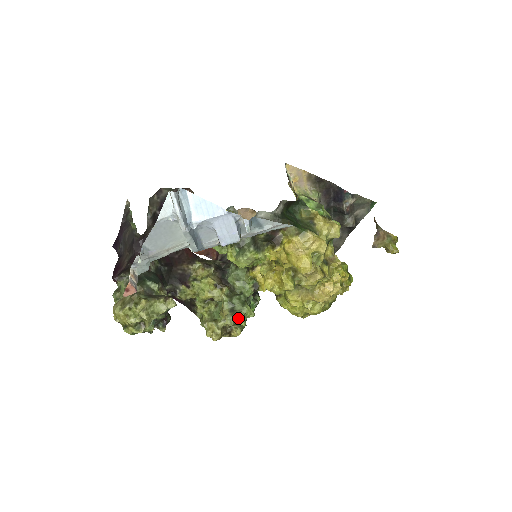
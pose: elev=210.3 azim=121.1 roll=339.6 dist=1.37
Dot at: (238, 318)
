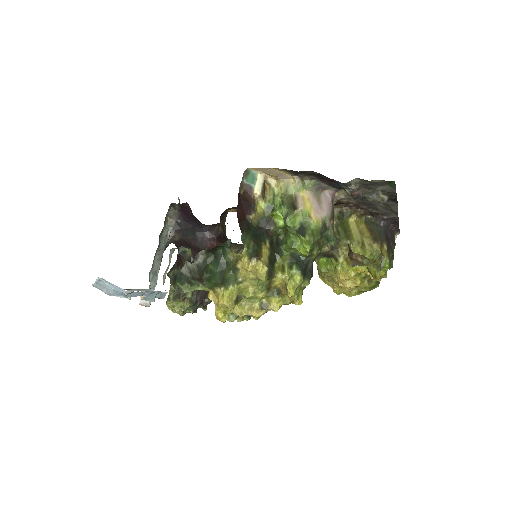
Dot at: occluded
